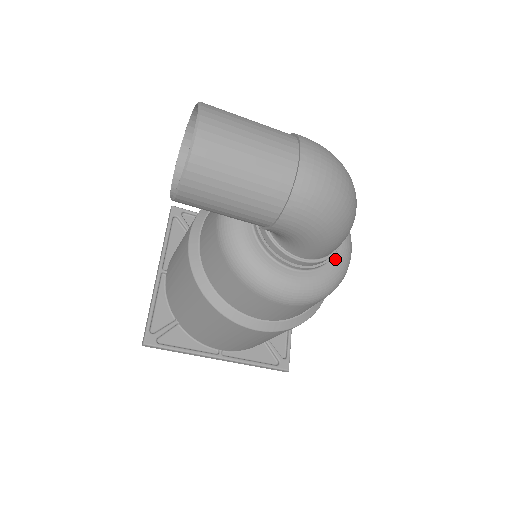
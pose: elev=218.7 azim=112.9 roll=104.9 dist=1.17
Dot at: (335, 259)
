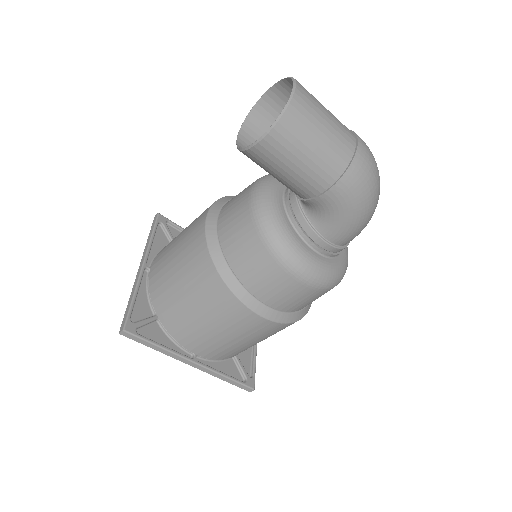
Dot at: (342, 256)
